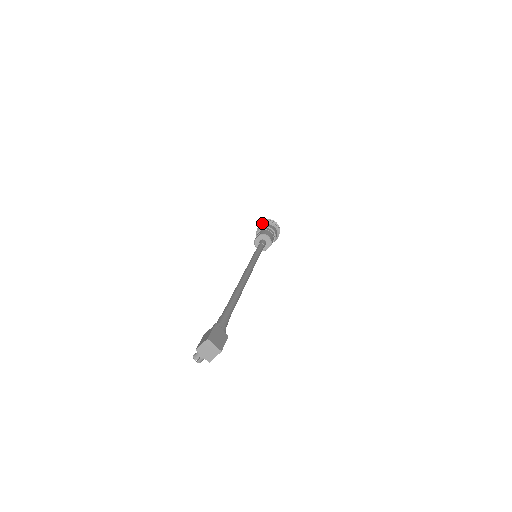
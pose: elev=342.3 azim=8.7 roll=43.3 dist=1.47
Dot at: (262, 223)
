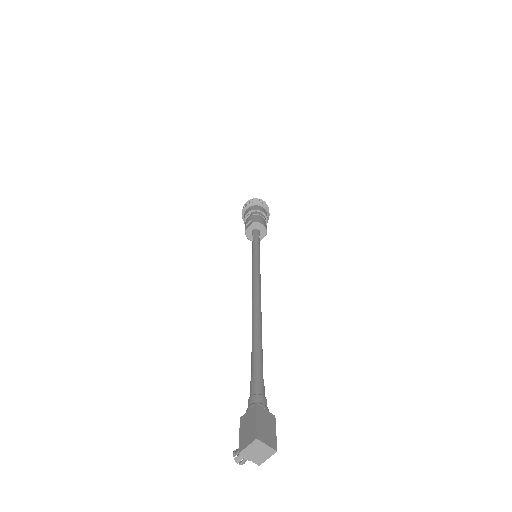
Dot at: (248, 204)
